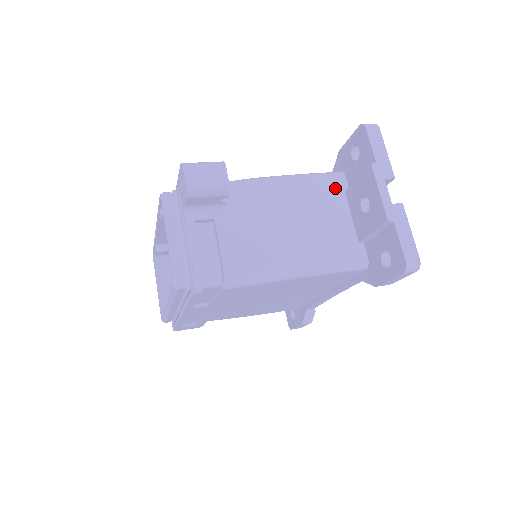
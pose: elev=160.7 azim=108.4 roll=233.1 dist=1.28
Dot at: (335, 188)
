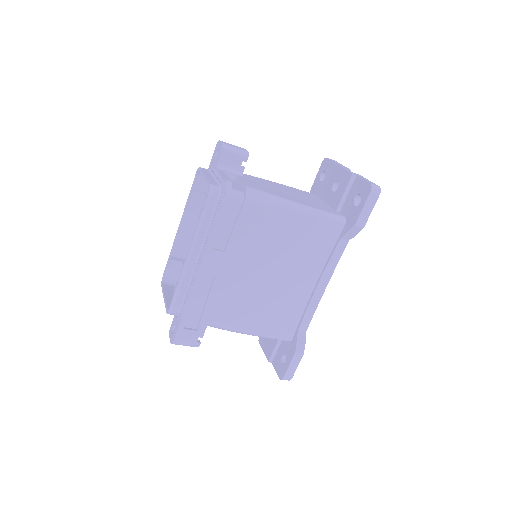
Dot at: (313, 195)
